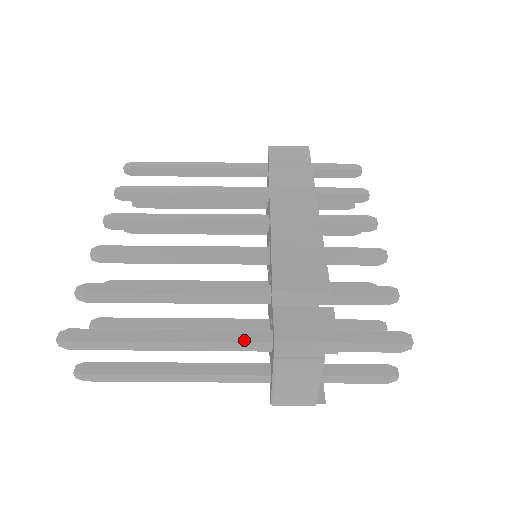
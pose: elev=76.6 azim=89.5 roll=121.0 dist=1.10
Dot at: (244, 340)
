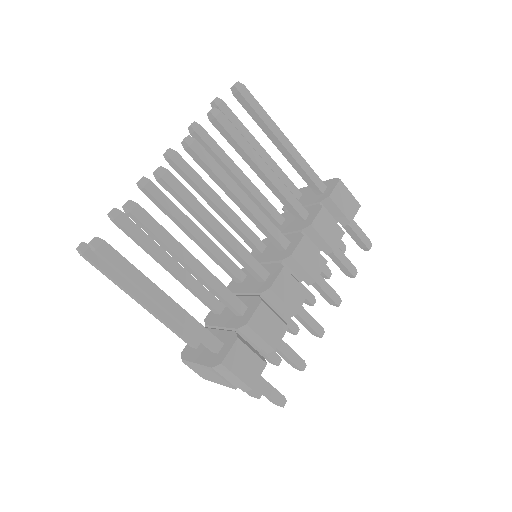
Dot at: (204, 339)
